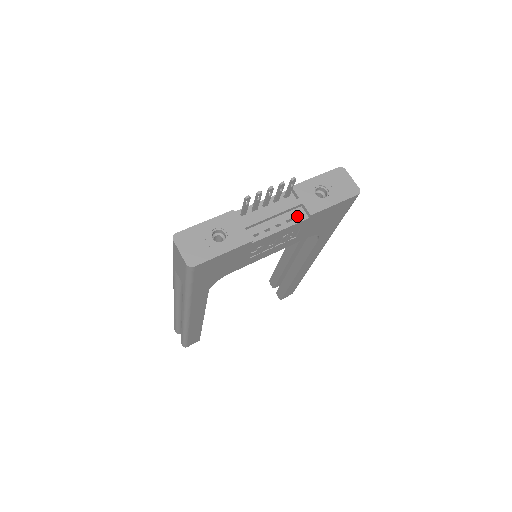
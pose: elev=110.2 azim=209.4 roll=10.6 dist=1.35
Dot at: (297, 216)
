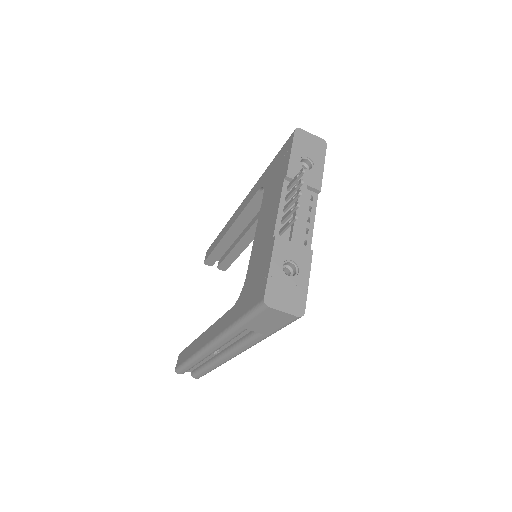
Dot at: (309, 200)
